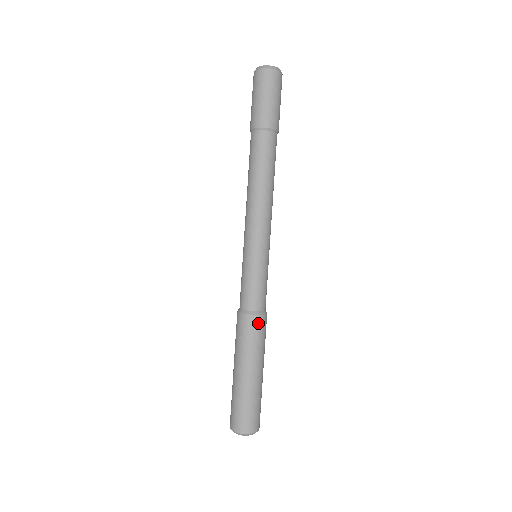
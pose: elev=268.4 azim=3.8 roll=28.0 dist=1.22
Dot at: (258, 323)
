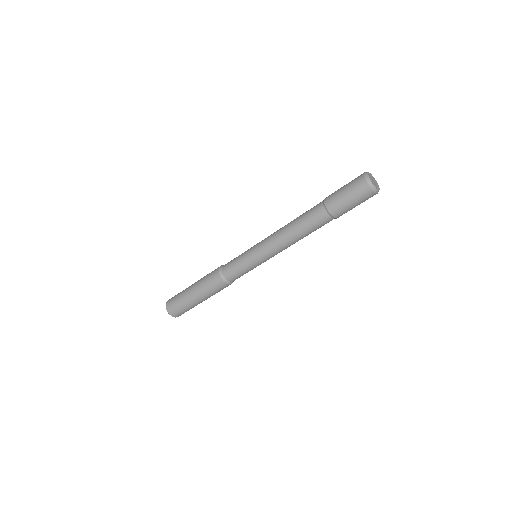
Dot at: occluded
